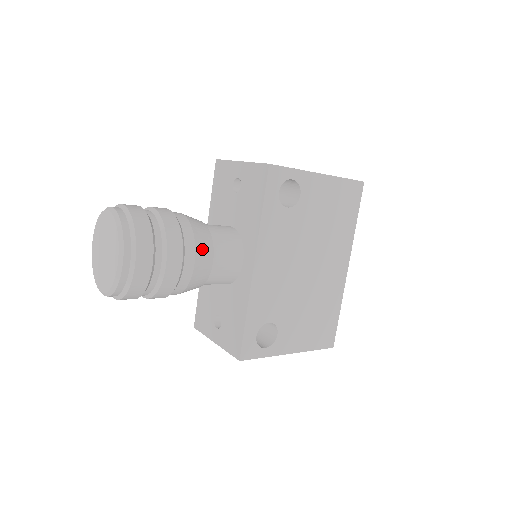
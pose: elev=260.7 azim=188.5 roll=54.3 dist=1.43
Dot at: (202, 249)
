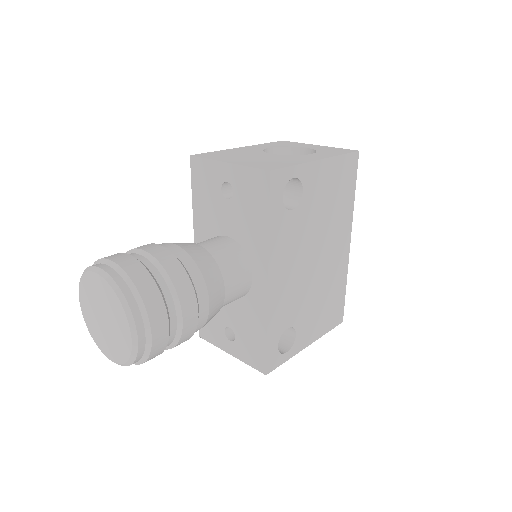
Dot at: (213, 285)
